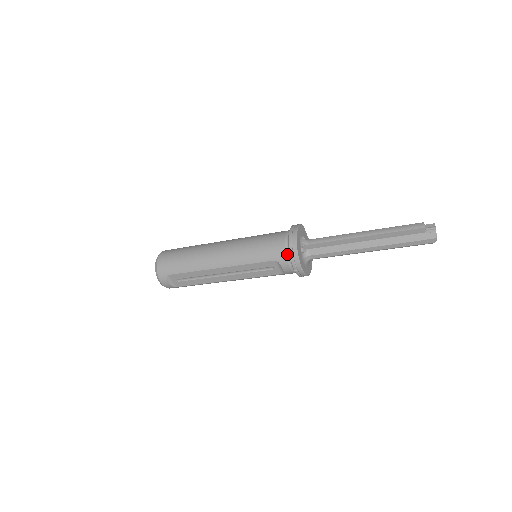
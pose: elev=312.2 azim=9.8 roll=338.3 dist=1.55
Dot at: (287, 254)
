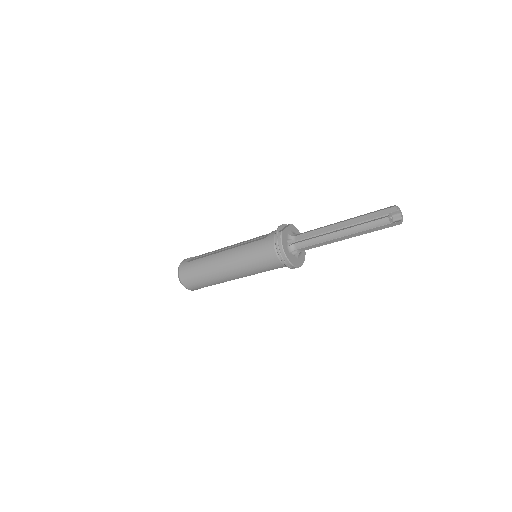
Dot at: occluded
